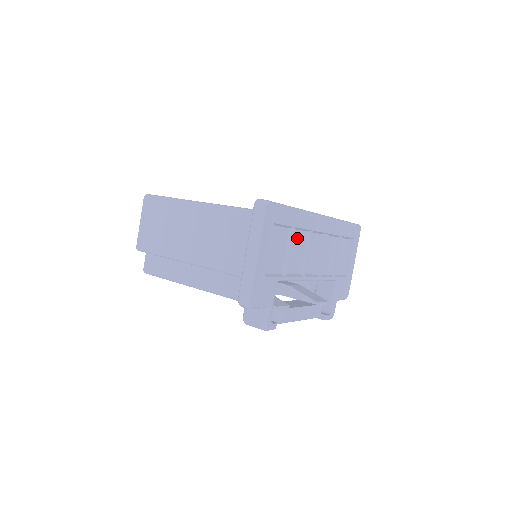
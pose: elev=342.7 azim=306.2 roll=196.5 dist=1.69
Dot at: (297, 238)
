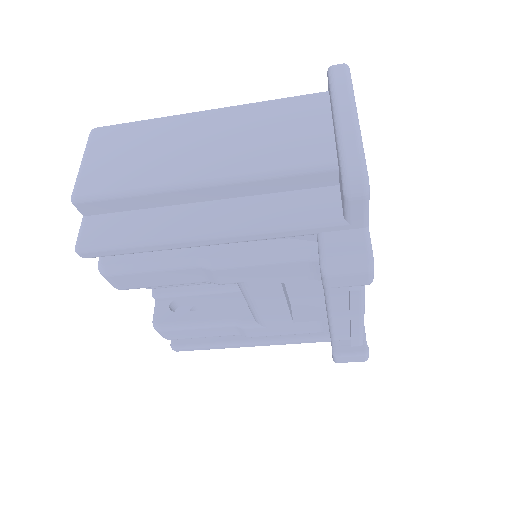
Dot at: occluded
